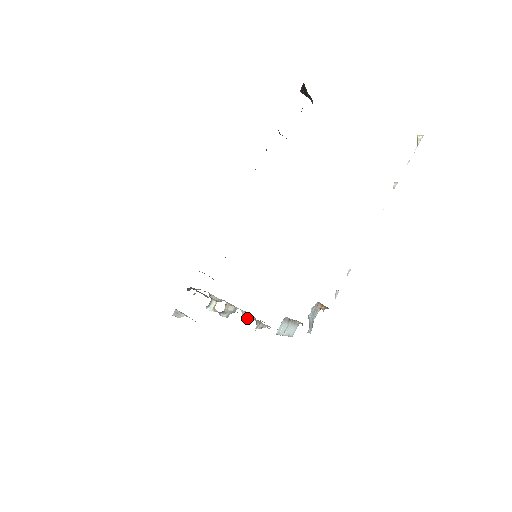
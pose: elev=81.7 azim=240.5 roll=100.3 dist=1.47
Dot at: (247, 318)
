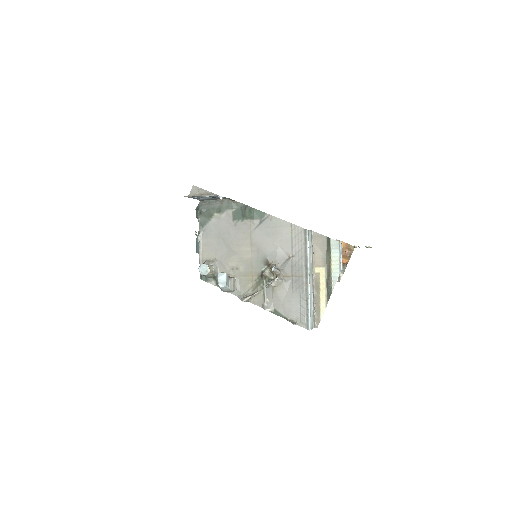
Dot at: (249, 295)
